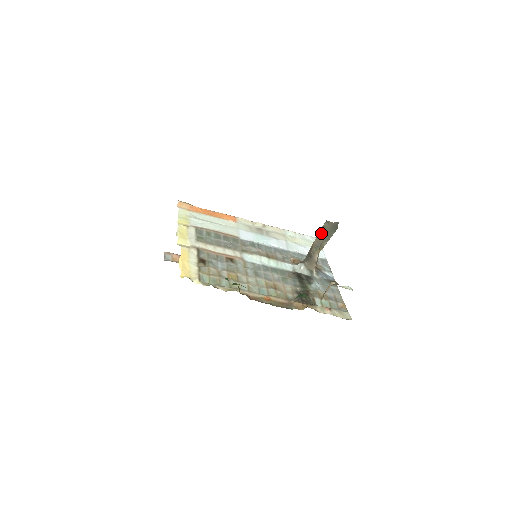
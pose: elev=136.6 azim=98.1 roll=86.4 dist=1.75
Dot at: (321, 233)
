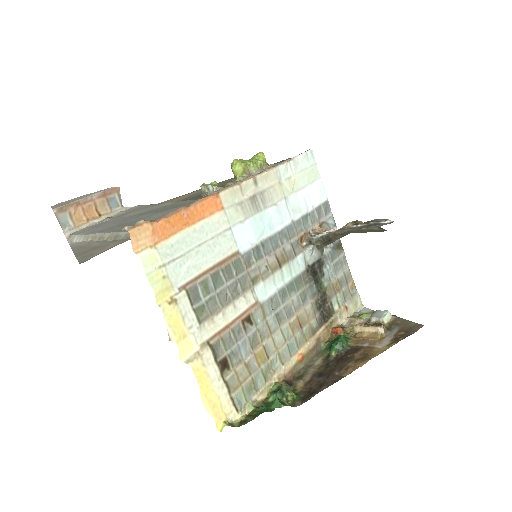
Dot at: (361, 231)
